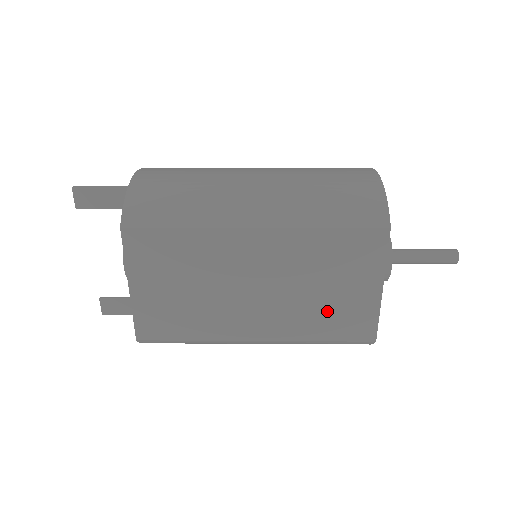
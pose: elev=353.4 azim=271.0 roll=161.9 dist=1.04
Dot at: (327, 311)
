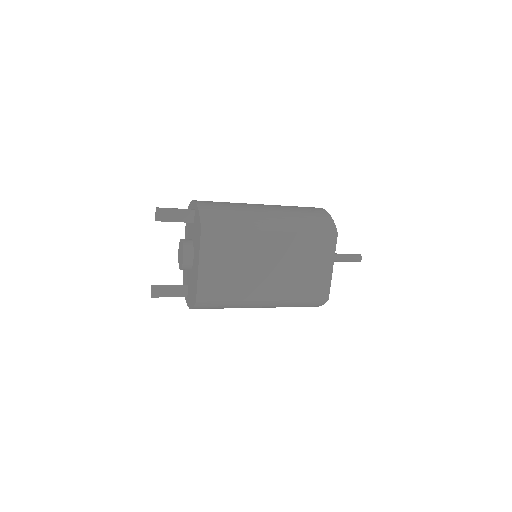
Dot at: (305, 281)
